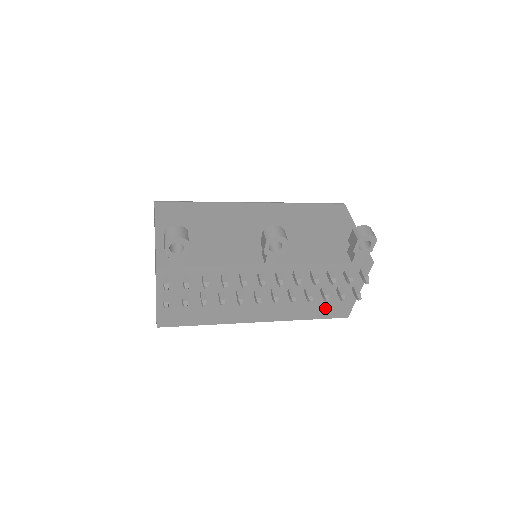
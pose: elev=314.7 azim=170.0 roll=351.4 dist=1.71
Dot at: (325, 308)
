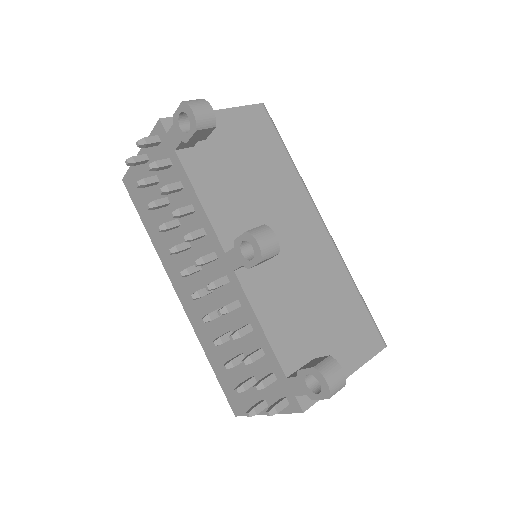
Dot at: (229, 376)
